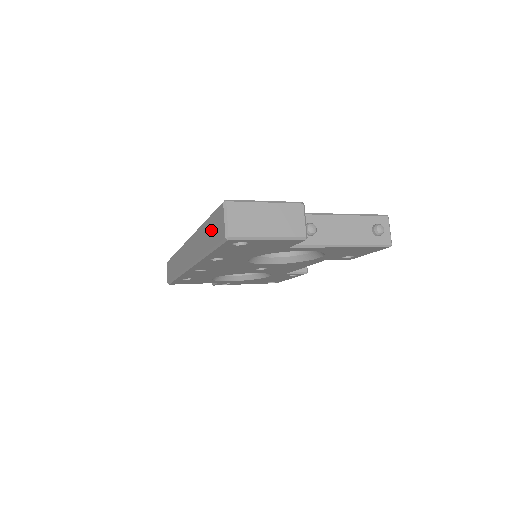
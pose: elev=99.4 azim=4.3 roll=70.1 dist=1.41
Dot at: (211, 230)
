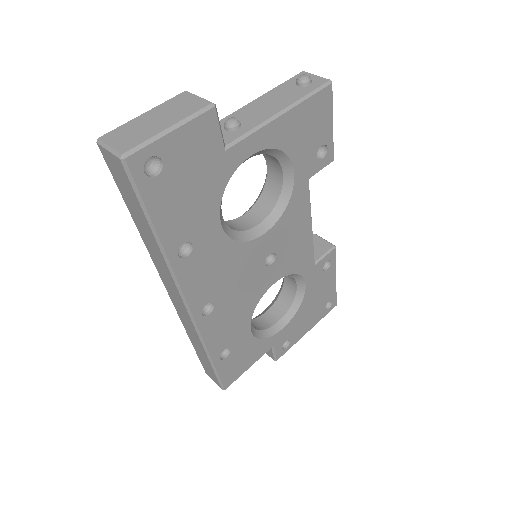
Dot at: (130, 202)
